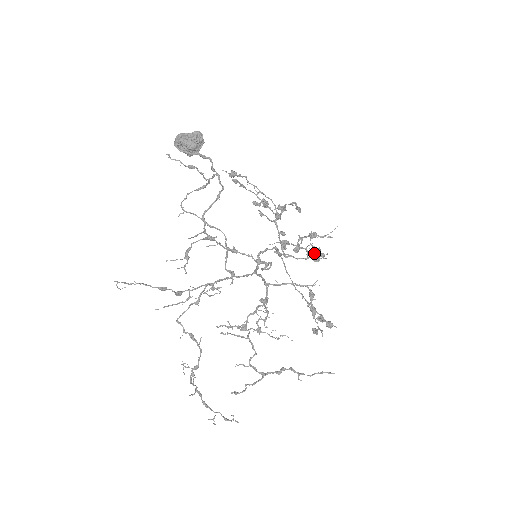
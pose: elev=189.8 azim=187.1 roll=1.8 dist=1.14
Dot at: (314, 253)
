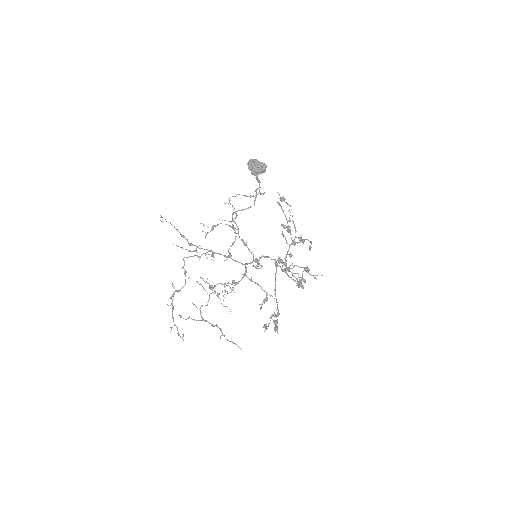
Dot at: occluded
